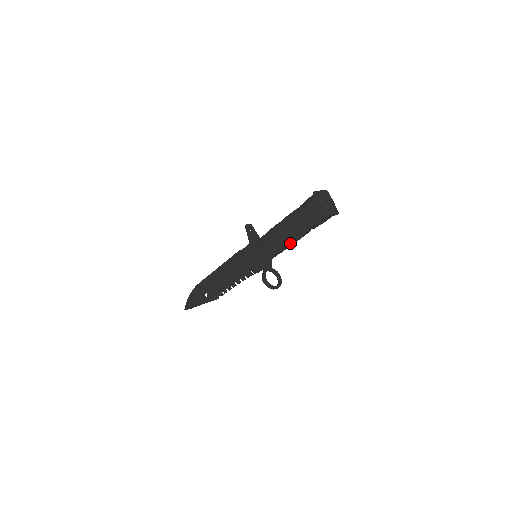
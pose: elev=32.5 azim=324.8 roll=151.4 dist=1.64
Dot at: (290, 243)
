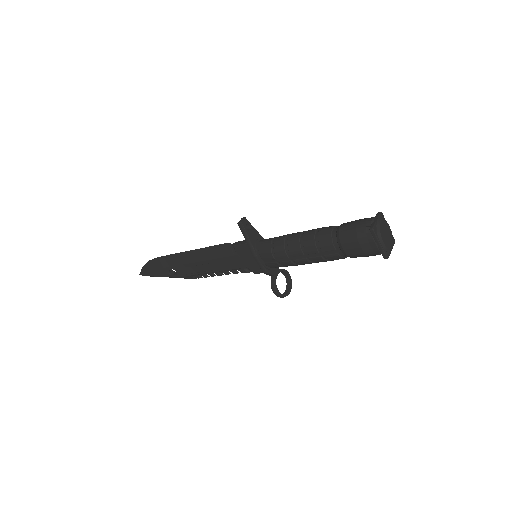
Dot at: occluded
